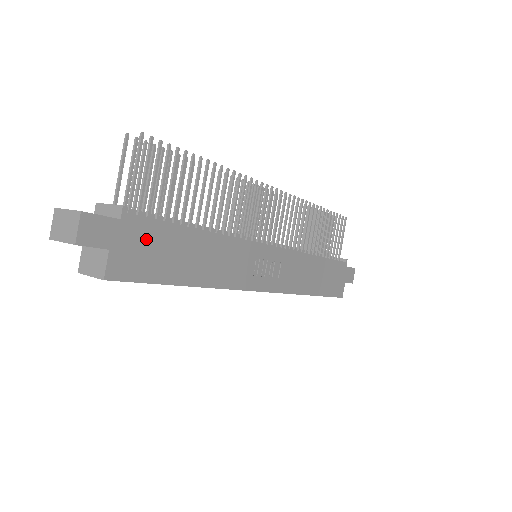
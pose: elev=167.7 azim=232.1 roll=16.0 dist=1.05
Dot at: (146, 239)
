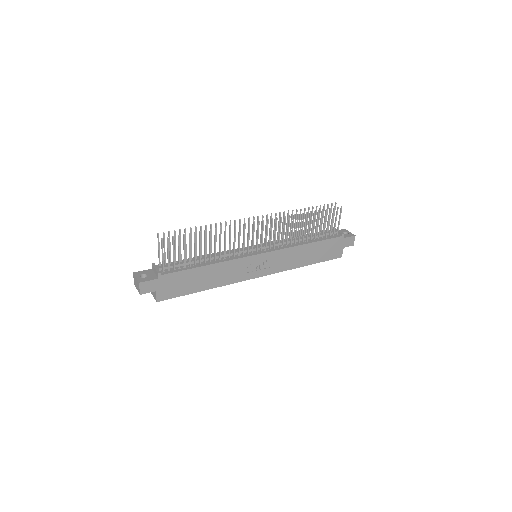
Dot at: (174, 281)
